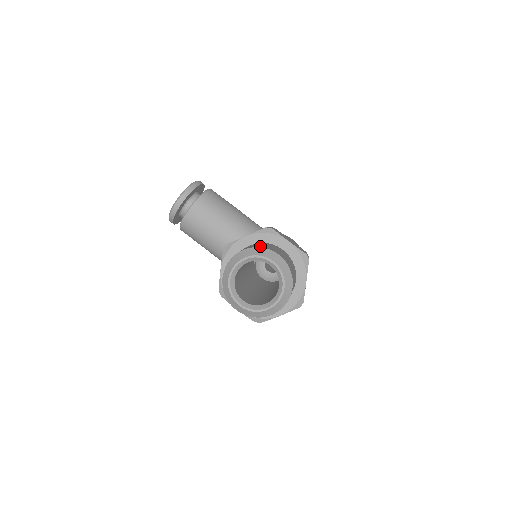
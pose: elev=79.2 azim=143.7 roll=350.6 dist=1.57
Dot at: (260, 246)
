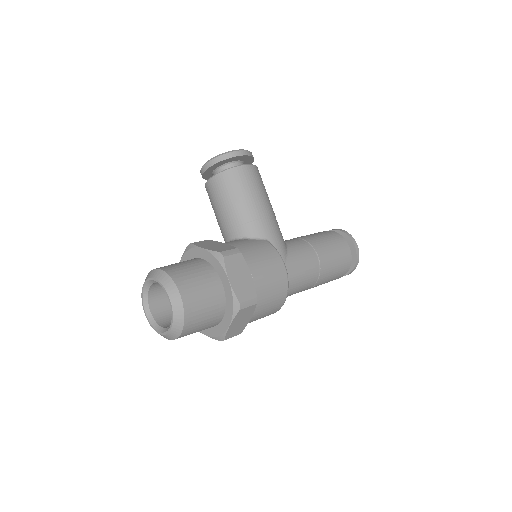
Dot at: (179, 275)
